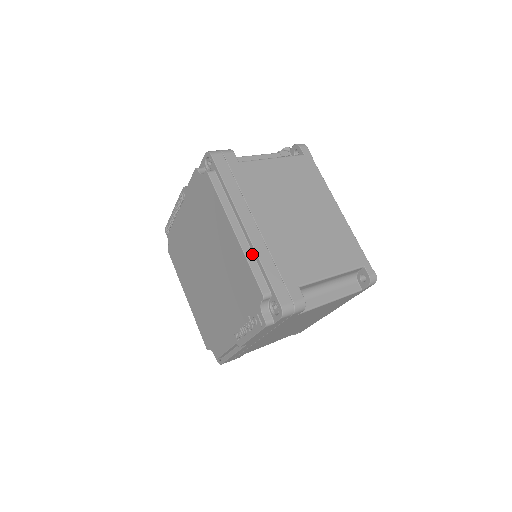
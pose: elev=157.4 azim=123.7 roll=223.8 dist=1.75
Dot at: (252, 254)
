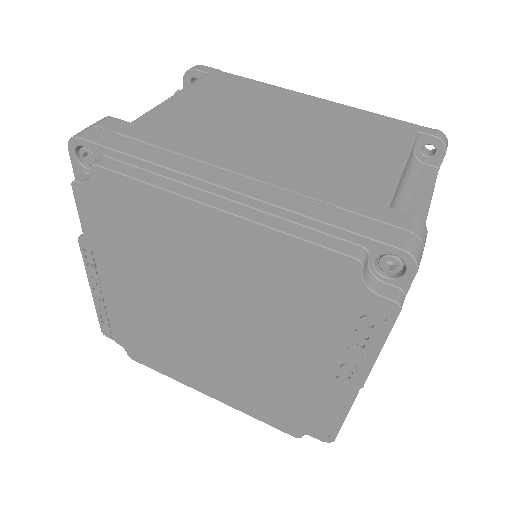
Dot at: (276, 218)
